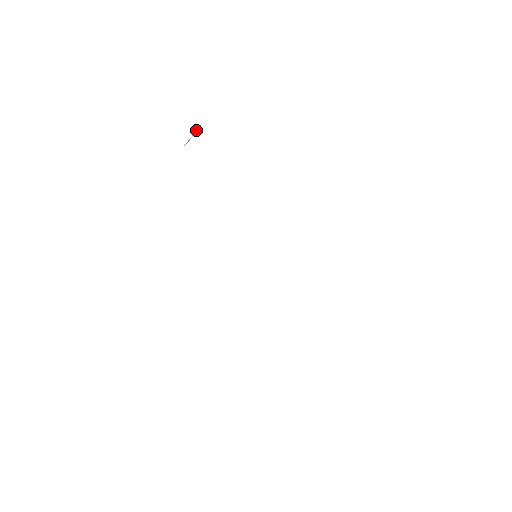
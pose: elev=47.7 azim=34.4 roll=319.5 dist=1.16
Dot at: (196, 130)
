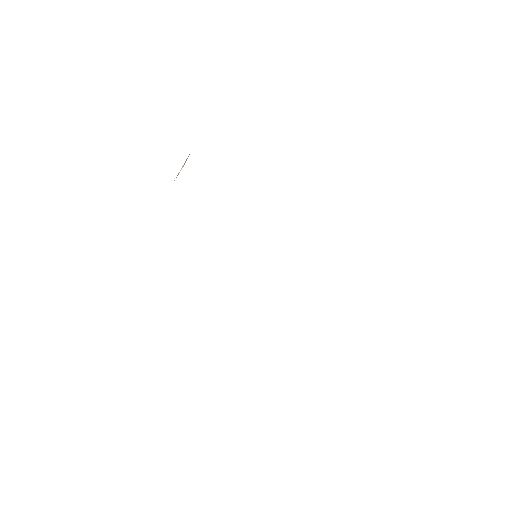
Dot at: (185, 161)
